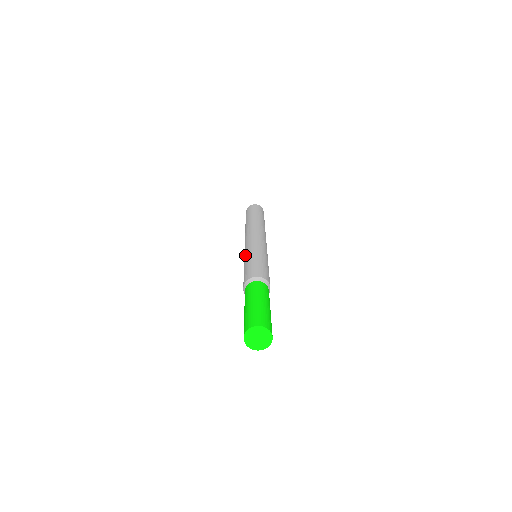
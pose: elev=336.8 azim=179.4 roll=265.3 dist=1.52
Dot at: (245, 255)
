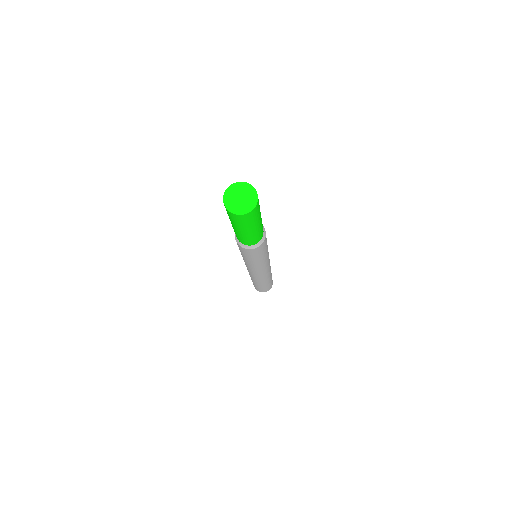
Dot at: occluded
